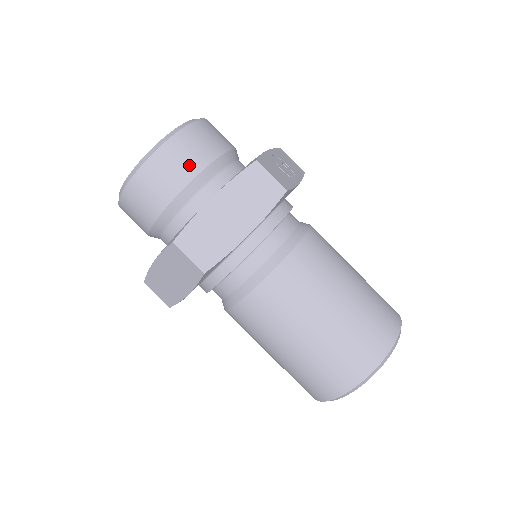
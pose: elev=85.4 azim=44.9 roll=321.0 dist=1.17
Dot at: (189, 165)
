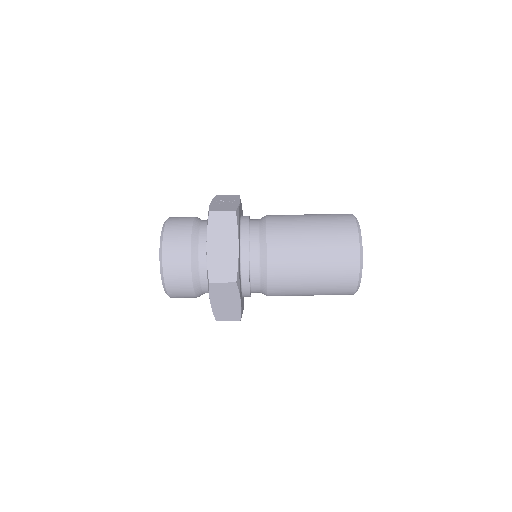
Dot at: (183, 244)
